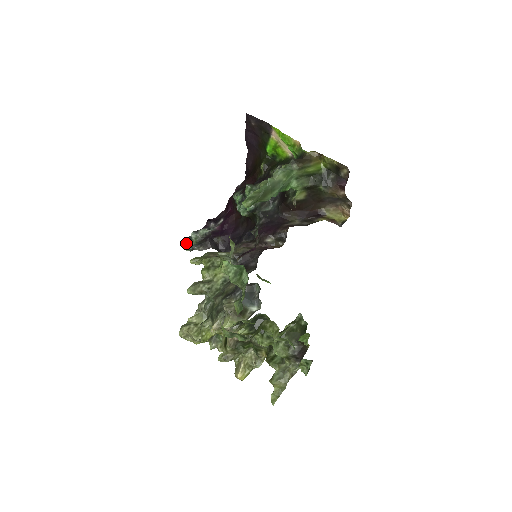
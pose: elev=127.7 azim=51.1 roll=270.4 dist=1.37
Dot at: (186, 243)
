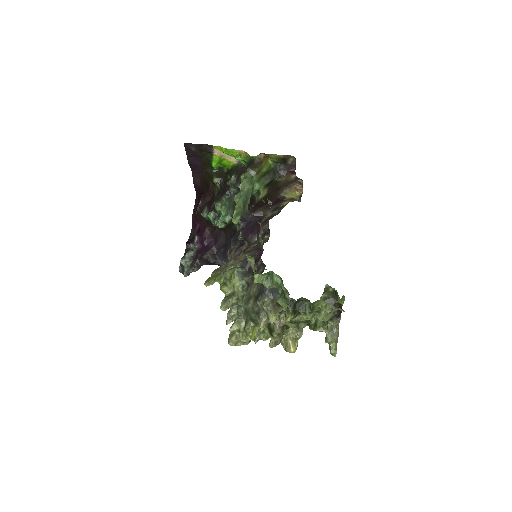
Dot at: (180, 271)
